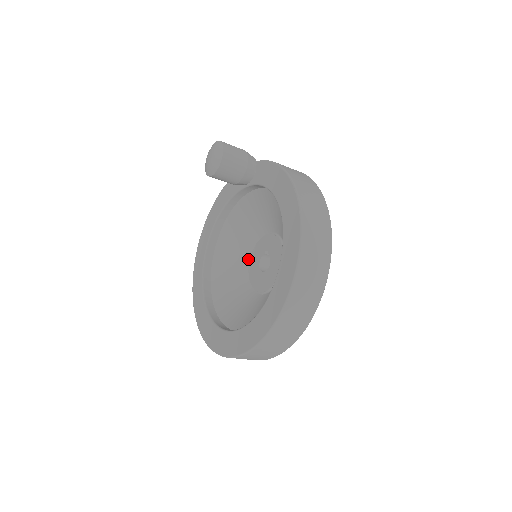
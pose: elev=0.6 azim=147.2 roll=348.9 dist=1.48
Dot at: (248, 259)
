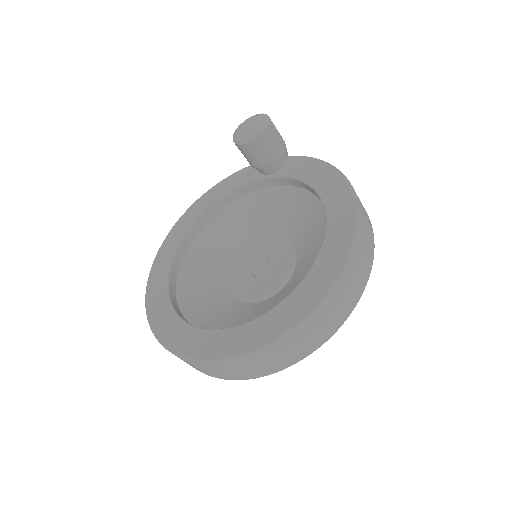
Dot at: (232, 264)
